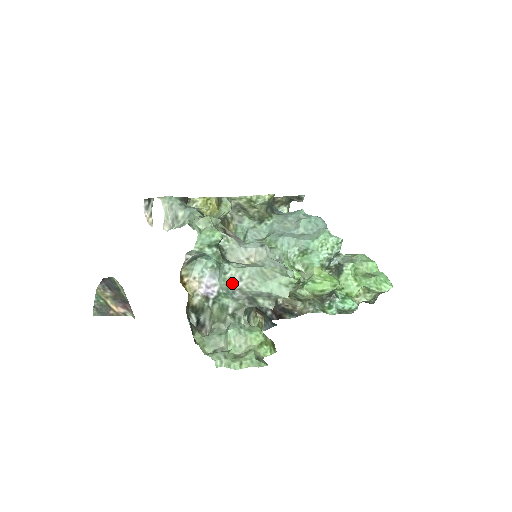
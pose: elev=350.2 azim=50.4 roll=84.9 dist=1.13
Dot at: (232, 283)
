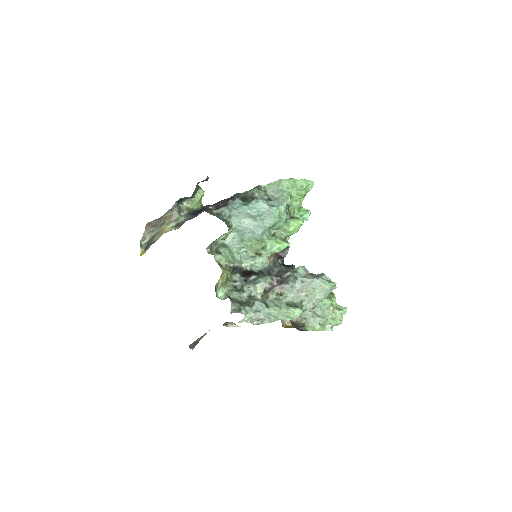
Dot at: occluded
